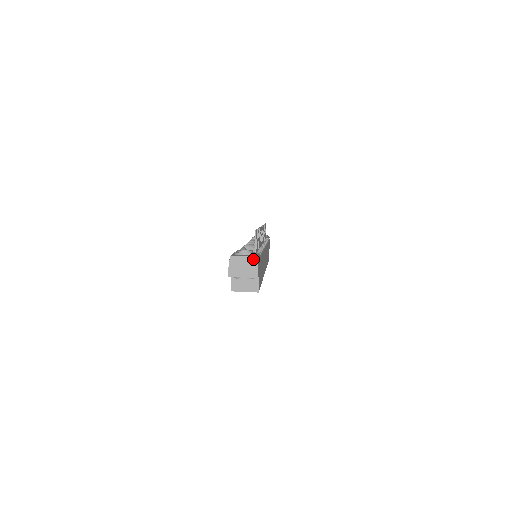
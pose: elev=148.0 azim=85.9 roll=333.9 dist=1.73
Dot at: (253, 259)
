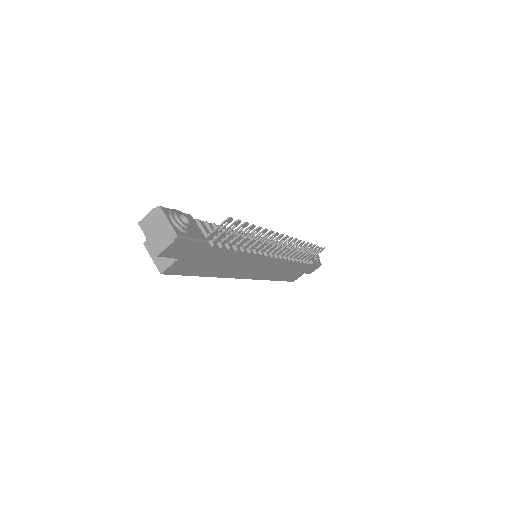
Dot at: (172, 233)
